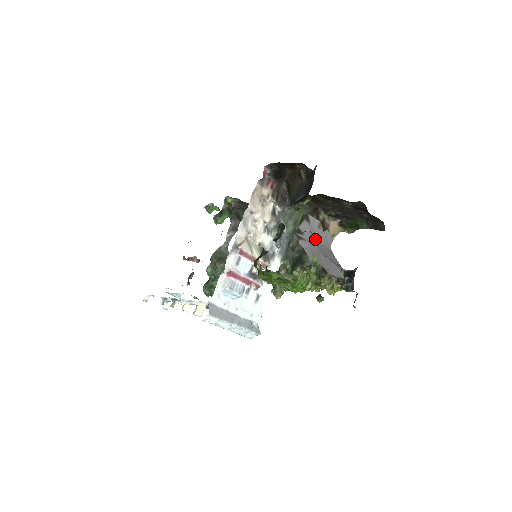
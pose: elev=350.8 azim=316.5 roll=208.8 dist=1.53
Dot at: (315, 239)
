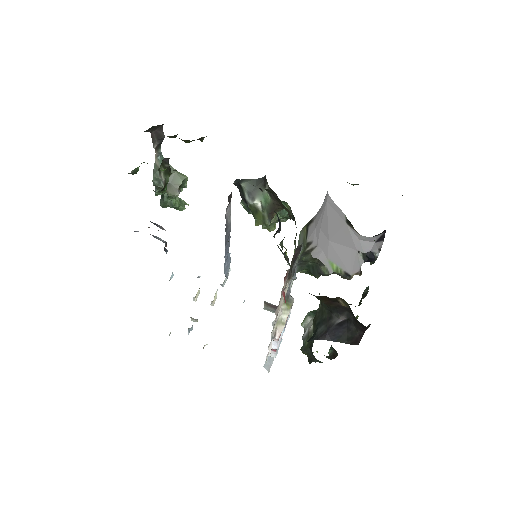
Dot at: (320, 224)
